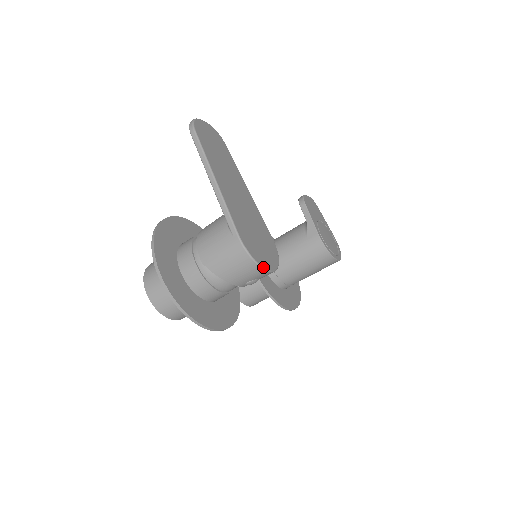
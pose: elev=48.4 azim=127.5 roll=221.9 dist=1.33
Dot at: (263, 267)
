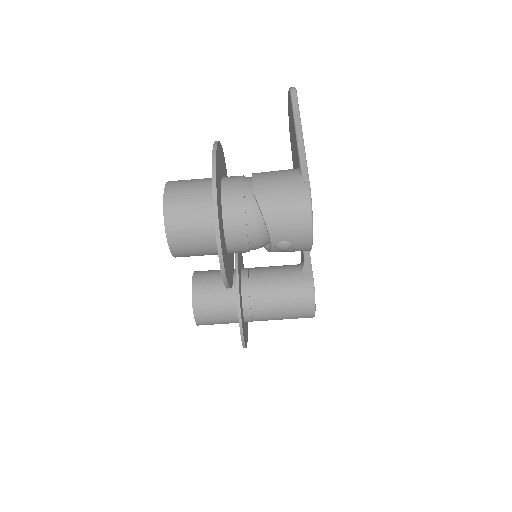
Dot at: occluded
